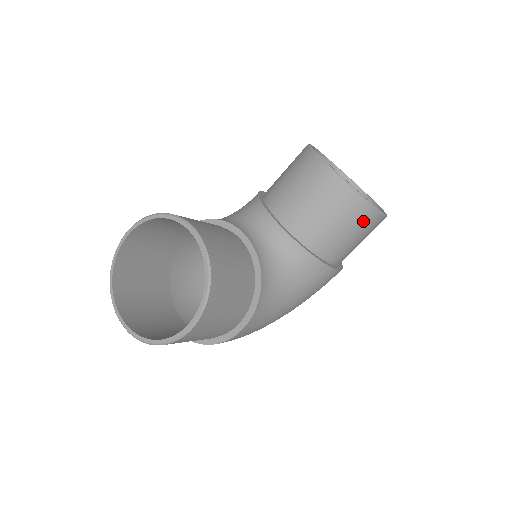
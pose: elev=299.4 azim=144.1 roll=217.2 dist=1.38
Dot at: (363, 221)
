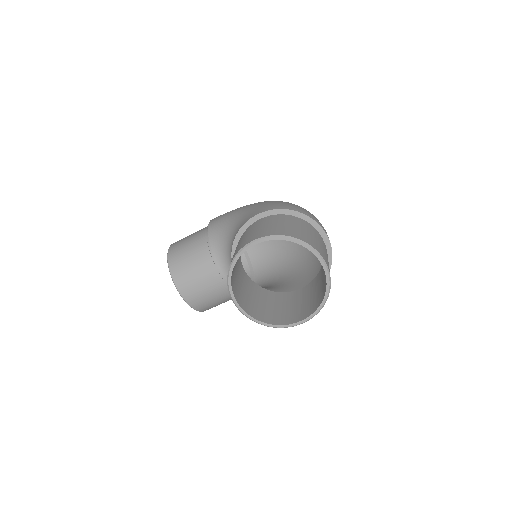
Dot at: occluded
